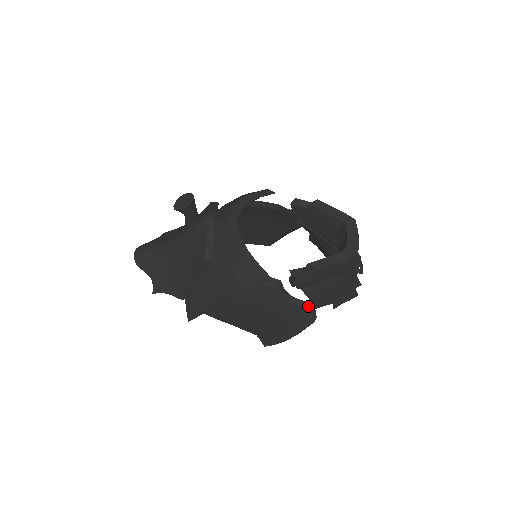
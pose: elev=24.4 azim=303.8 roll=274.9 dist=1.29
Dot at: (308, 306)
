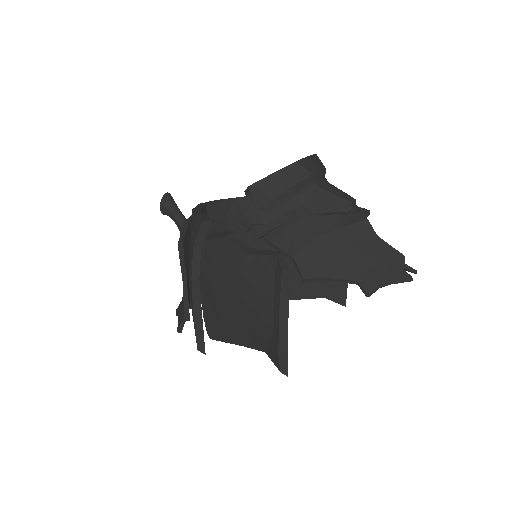
Dot at: (272, 253)
